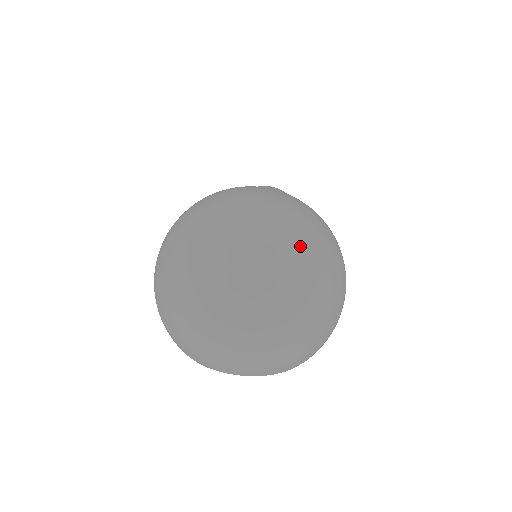
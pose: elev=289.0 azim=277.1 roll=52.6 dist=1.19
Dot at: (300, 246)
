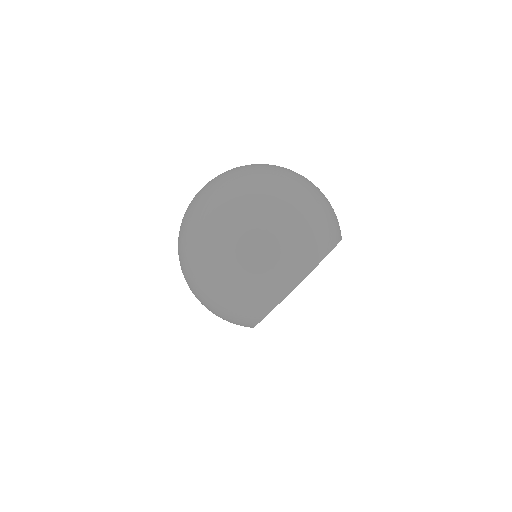
Dot at: (249, 168)
